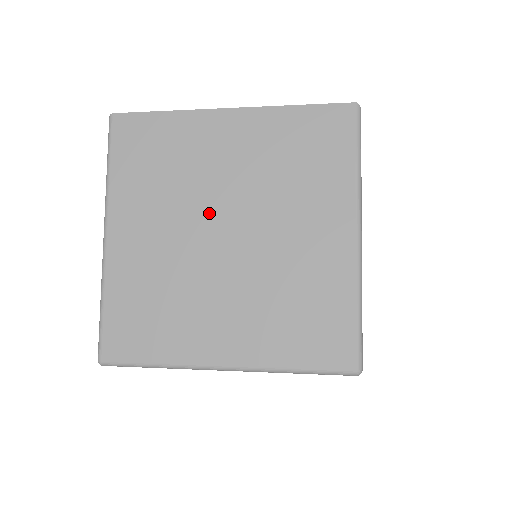
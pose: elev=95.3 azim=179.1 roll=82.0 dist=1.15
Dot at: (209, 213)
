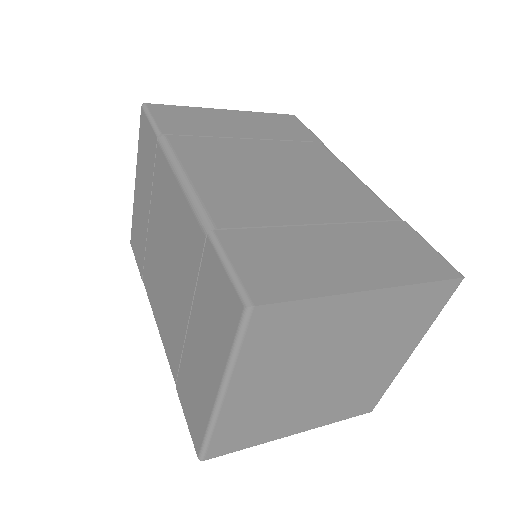
Dot at: (321, 365)
